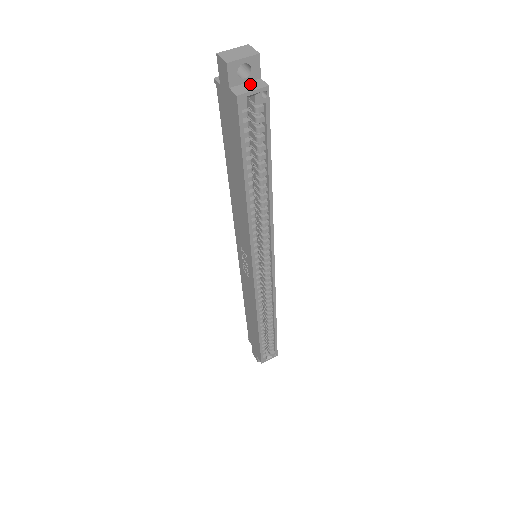
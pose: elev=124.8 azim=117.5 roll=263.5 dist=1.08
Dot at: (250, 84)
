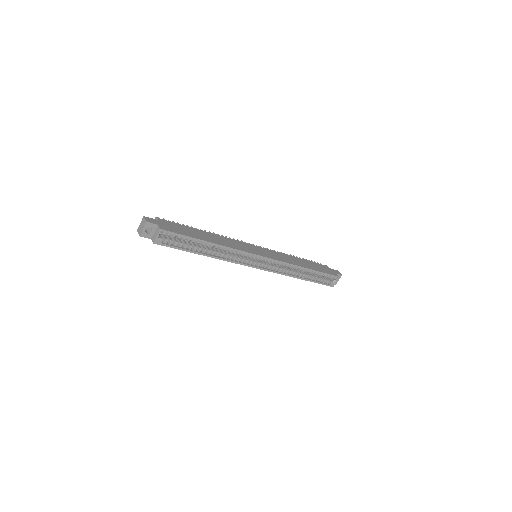
Dot at: (155, 232)
